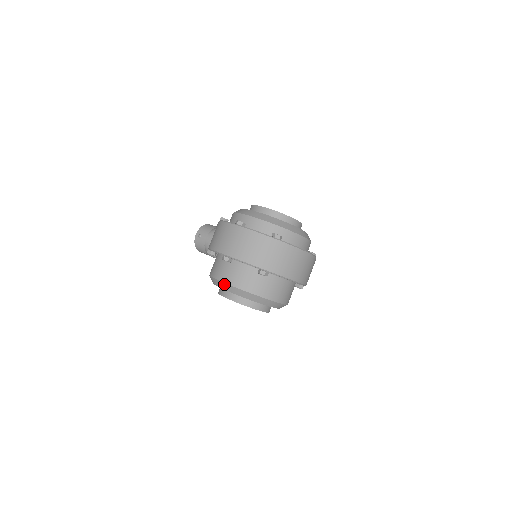
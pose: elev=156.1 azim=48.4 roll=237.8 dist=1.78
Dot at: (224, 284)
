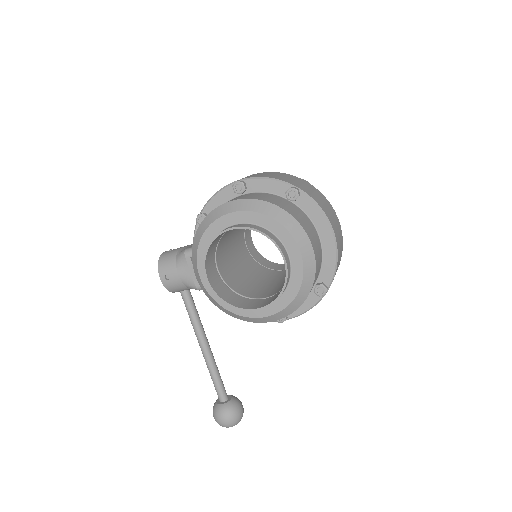
Dot at: (233, 203)
